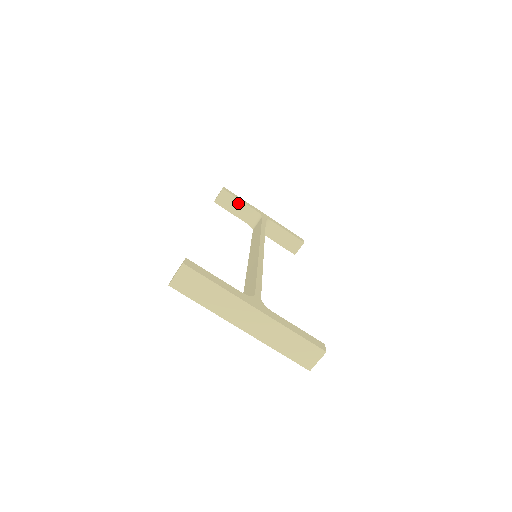
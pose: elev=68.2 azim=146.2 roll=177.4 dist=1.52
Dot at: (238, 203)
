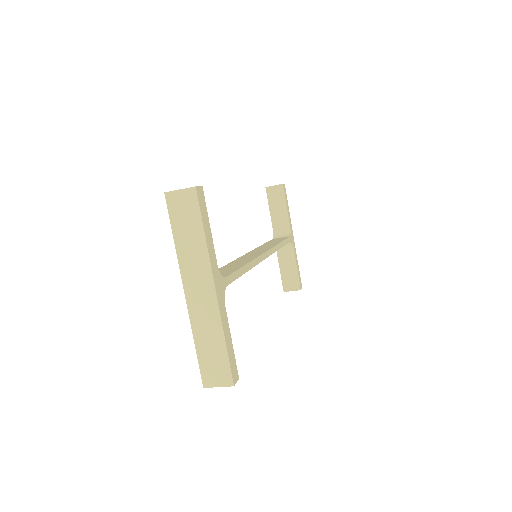
Dot at: (283, 207)
